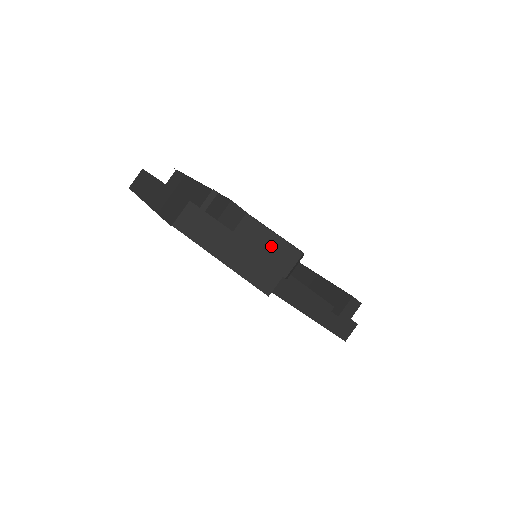
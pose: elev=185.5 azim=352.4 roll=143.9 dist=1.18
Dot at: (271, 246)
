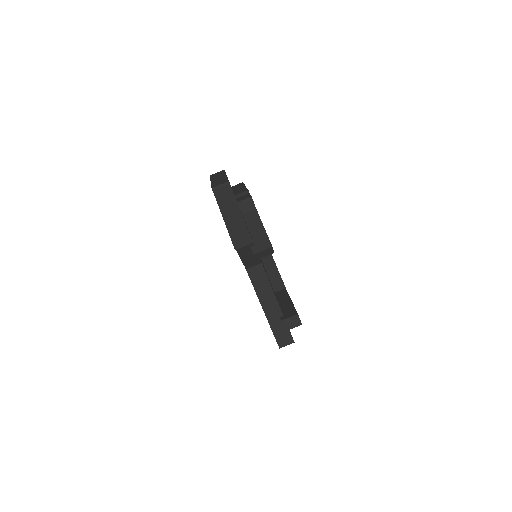
Dot at: (258, 234)
